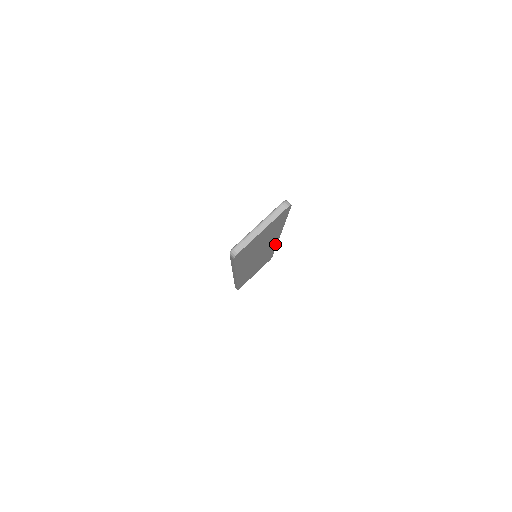
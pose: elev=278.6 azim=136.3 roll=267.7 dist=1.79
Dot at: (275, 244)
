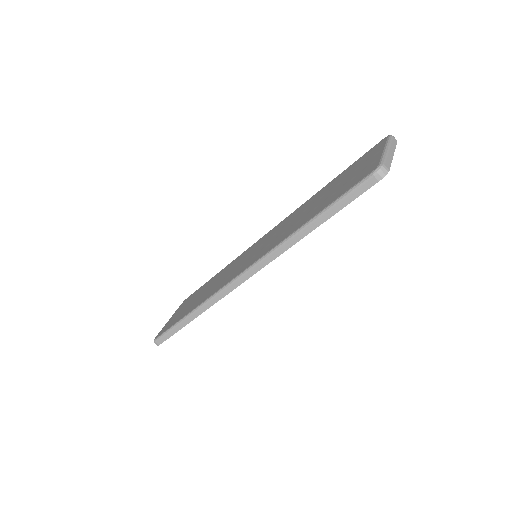
Dot at: occluded
